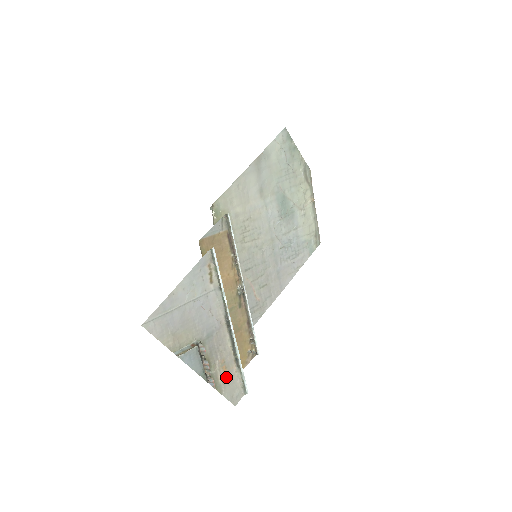
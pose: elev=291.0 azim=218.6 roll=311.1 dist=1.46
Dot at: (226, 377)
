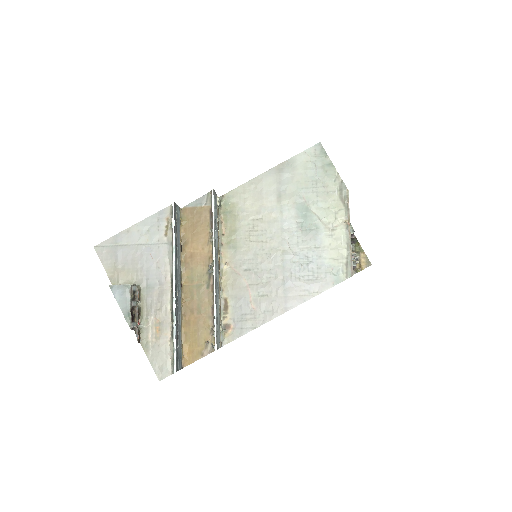
Dot at: (157, 341)
